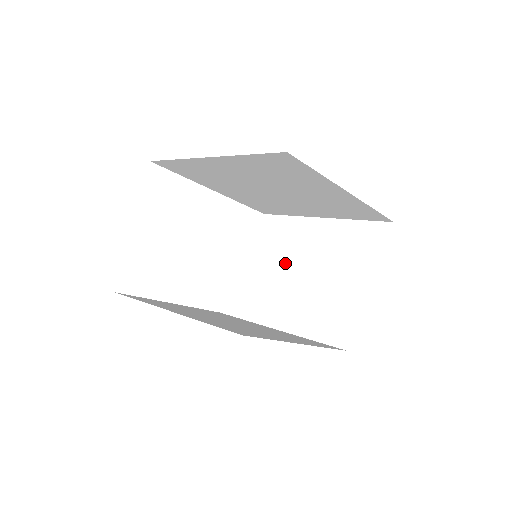
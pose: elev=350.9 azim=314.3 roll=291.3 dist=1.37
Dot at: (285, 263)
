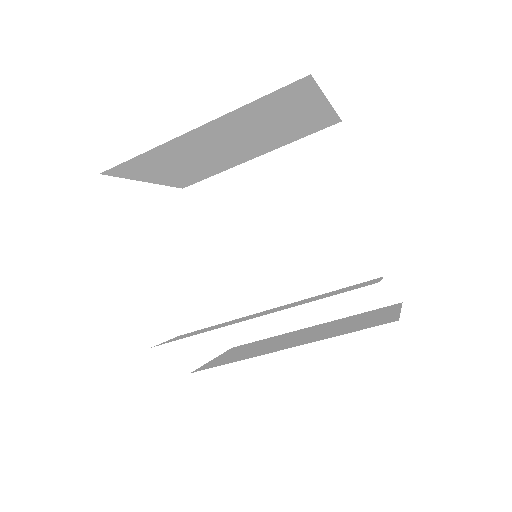
Dot at: (259, 349)
